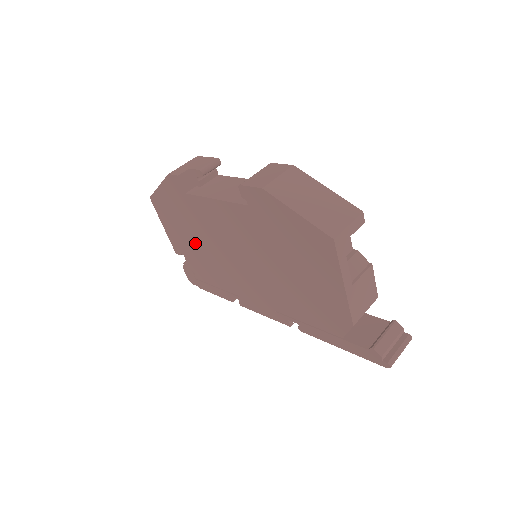
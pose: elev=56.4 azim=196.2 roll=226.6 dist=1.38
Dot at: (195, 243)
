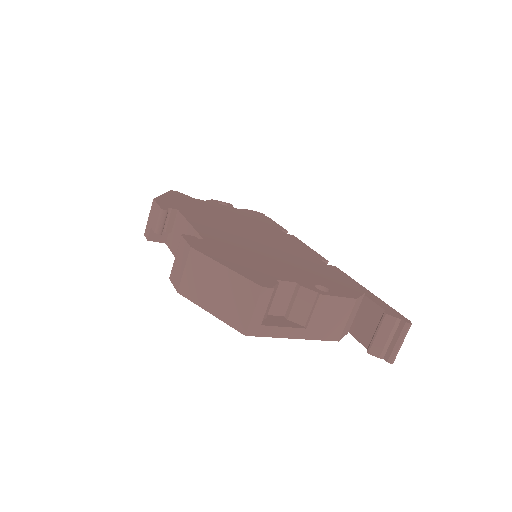
Dot at: occluded
